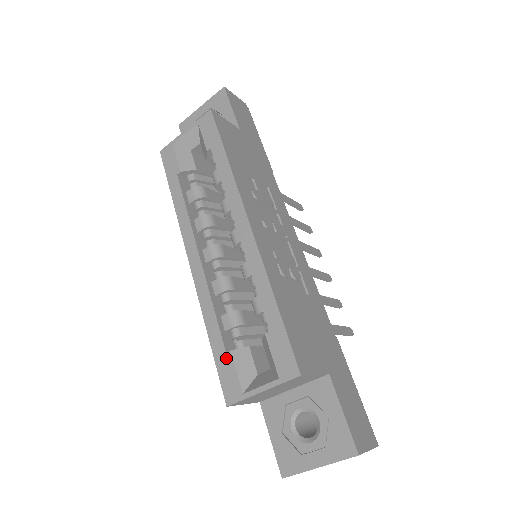
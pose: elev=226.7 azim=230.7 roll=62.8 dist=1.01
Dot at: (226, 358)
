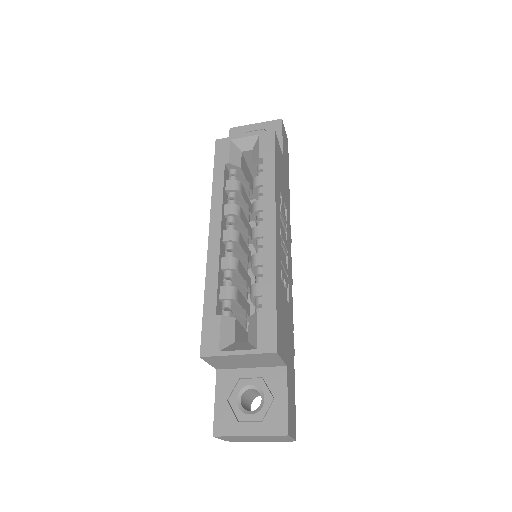
Dot at: (214, 319)
